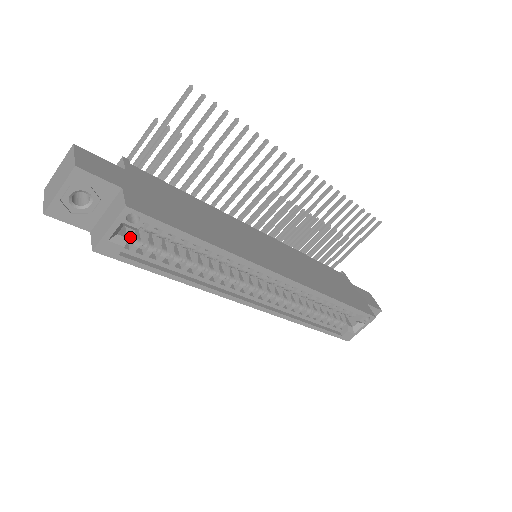
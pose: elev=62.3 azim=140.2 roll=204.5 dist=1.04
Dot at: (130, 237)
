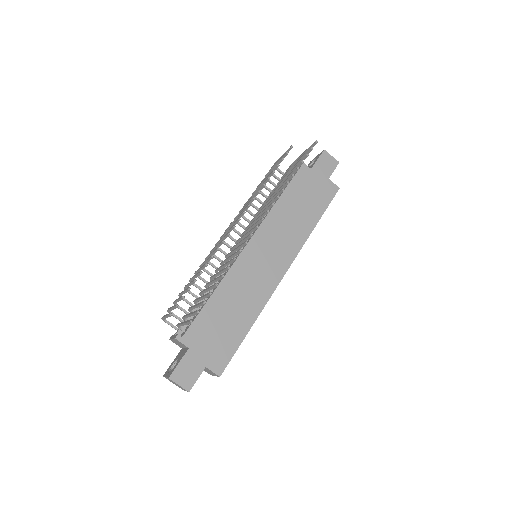
Dot at: occluded
